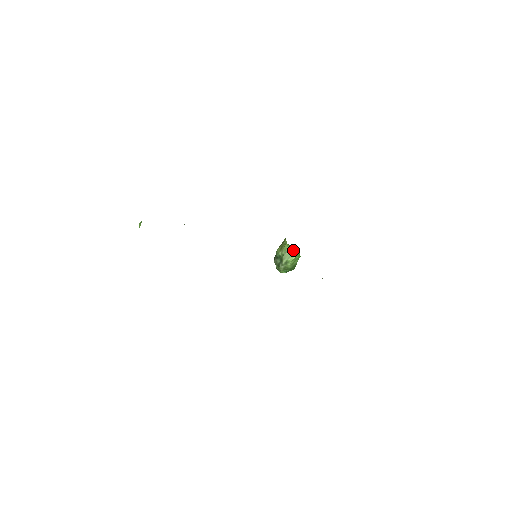
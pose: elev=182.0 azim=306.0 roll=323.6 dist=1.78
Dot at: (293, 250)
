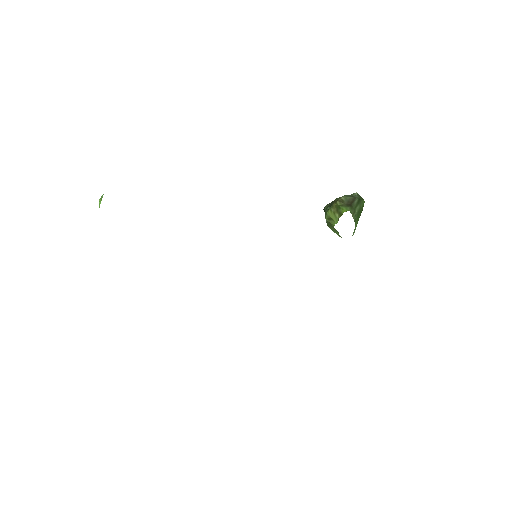
Dot at: occluded
